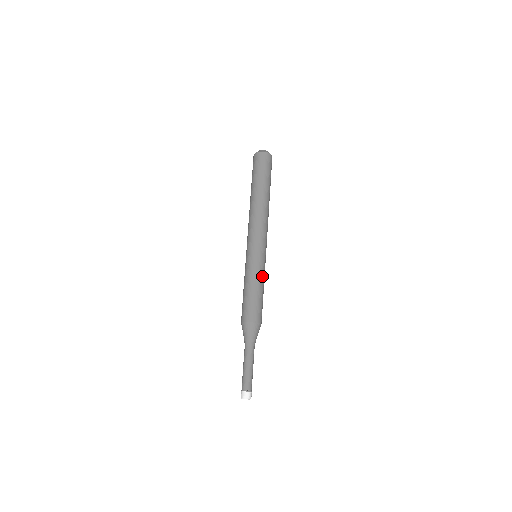
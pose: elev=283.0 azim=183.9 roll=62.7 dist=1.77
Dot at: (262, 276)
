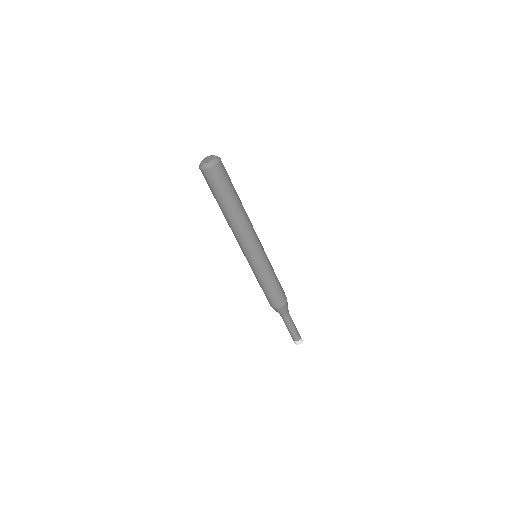
Dot at: (269, 274)
